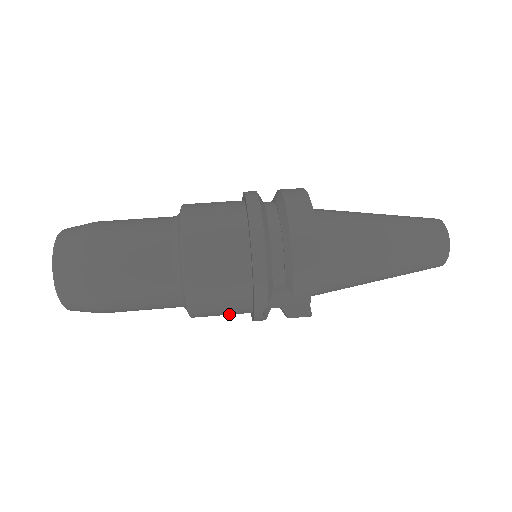
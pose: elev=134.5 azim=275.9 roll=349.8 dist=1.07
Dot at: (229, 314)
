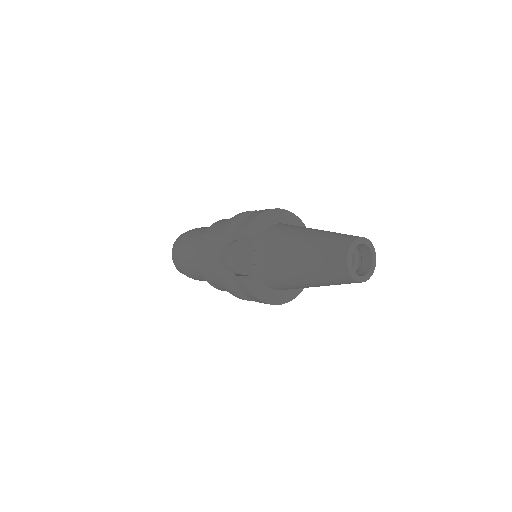
Dot at: (214, 271)
